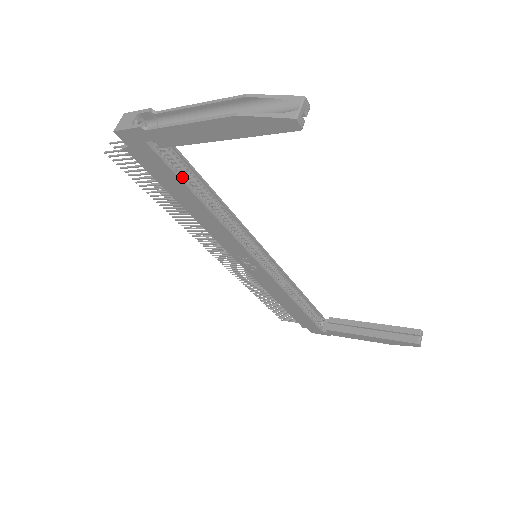
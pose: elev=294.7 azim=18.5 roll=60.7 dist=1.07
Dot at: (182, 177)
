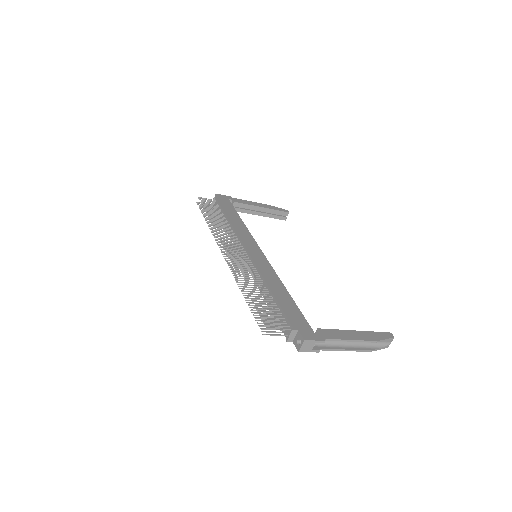
Dot at: occluded
